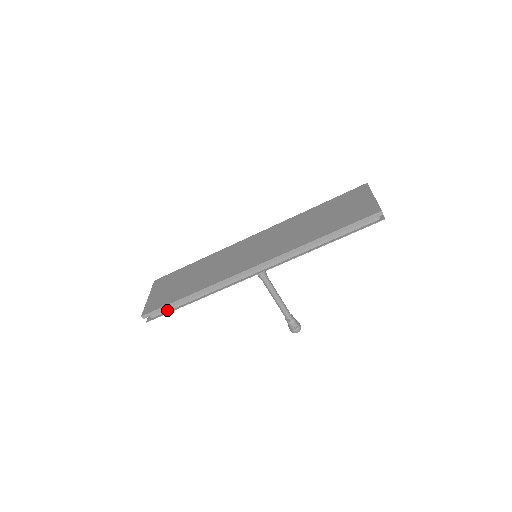
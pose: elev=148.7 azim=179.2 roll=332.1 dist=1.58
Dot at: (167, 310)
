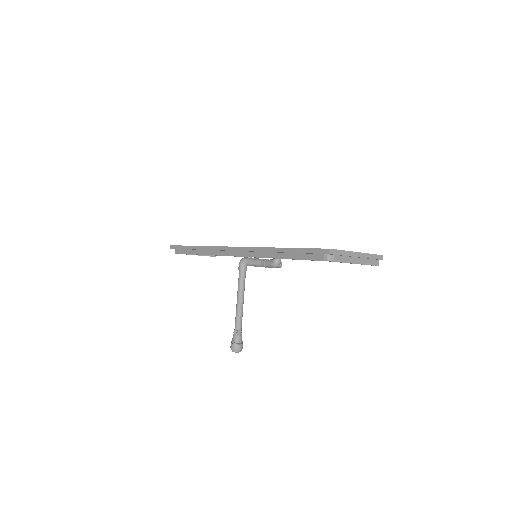
Dot at: (183, 252)
